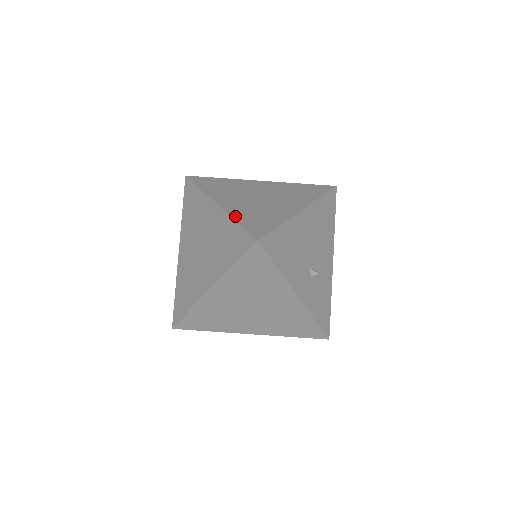
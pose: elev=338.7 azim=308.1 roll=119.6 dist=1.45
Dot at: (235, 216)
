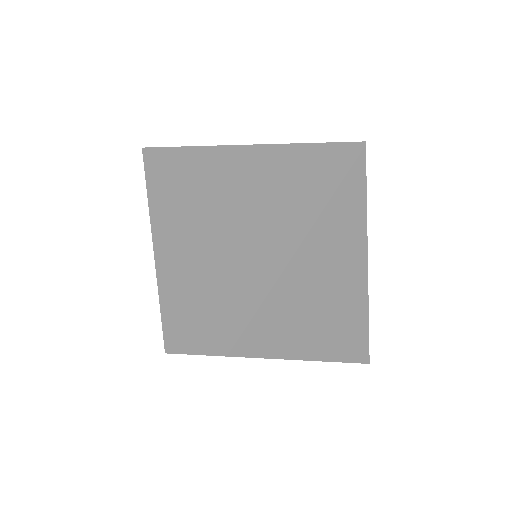
Dot at: (291, 145)
